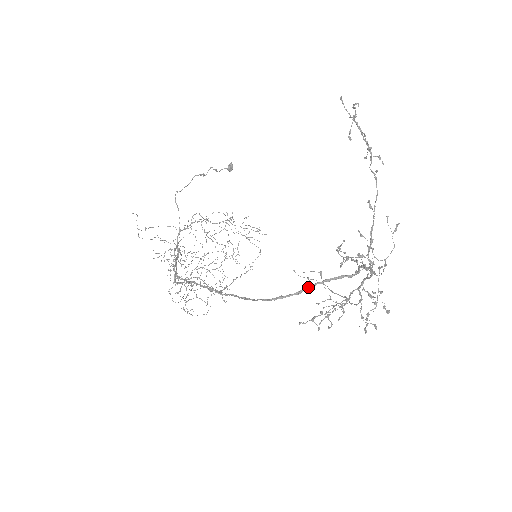
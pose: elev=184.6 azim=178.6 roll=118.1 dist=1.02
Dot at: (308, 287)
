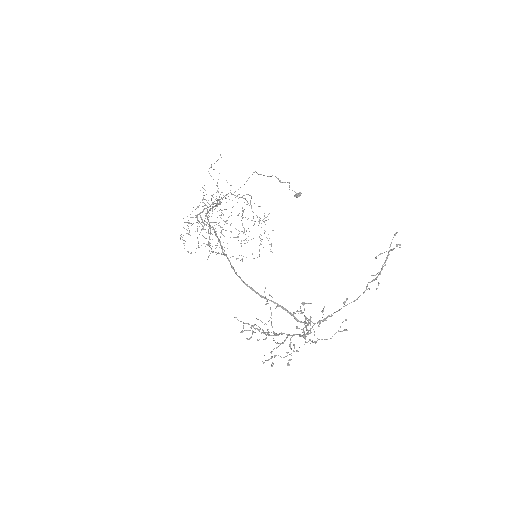
Dot at: (271, 300)
